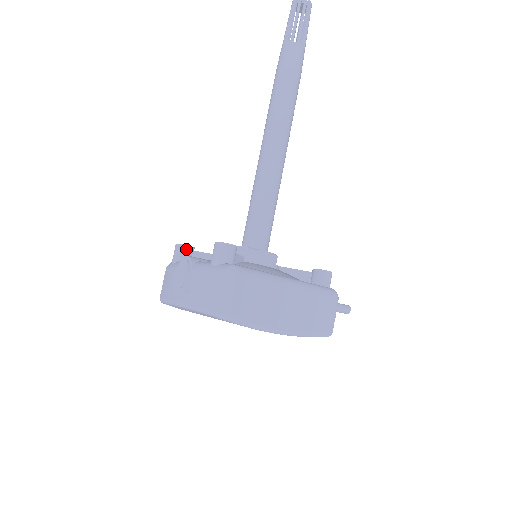
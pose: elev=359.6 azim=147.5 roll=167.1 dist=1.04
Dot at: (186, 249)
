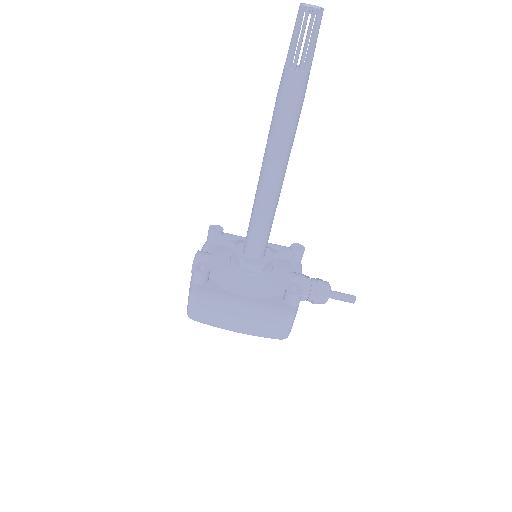
Dot at: (213, 235)
